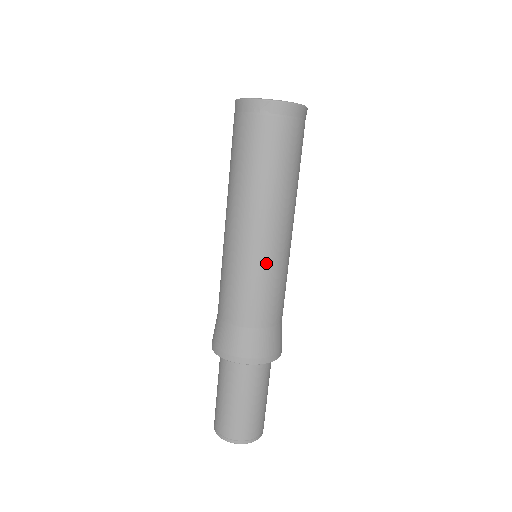
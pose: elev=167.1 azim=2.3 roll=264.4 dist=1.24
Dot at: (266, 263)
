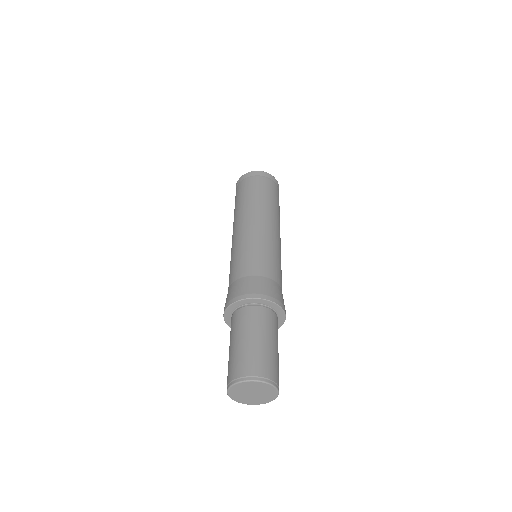
Dot at: (242, 240)
